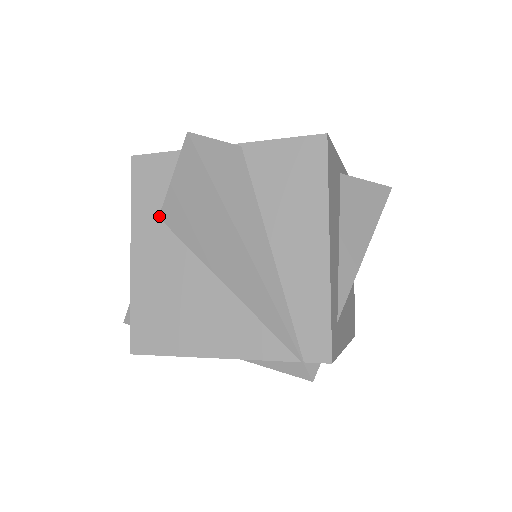
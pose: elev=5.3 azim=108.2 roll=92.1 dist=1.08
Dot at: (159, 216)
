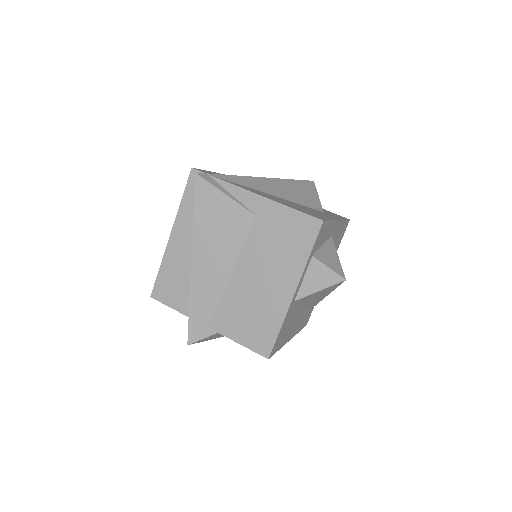
Dot at: occluded
